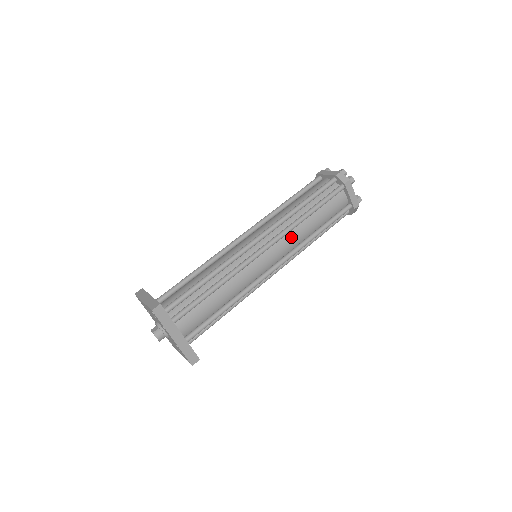
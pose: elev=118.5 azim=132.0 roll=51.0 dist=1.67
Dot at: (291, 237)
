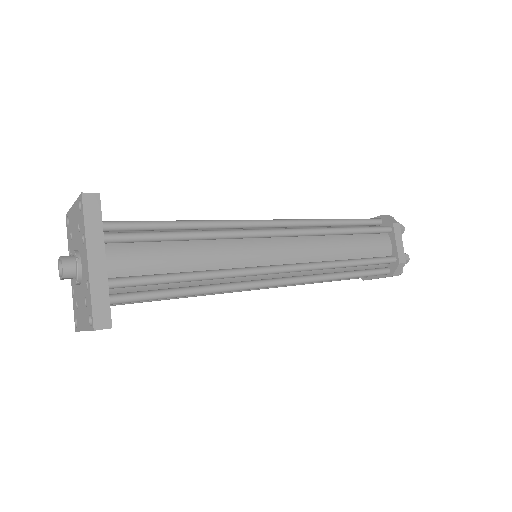
Dot at: (313, 244)
